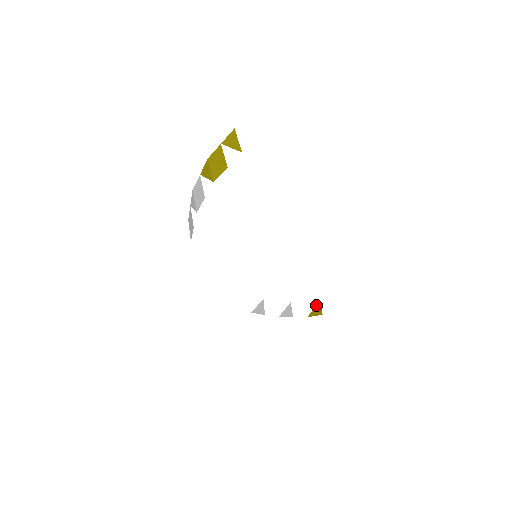
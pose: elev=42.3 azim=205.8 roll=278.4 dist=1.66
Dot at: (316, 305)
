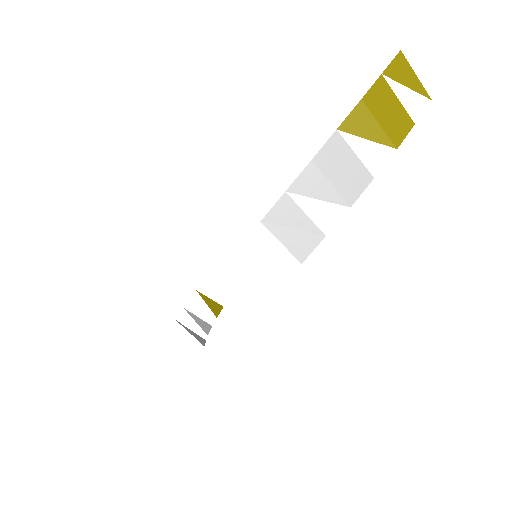
Dot at: (203, 298)
